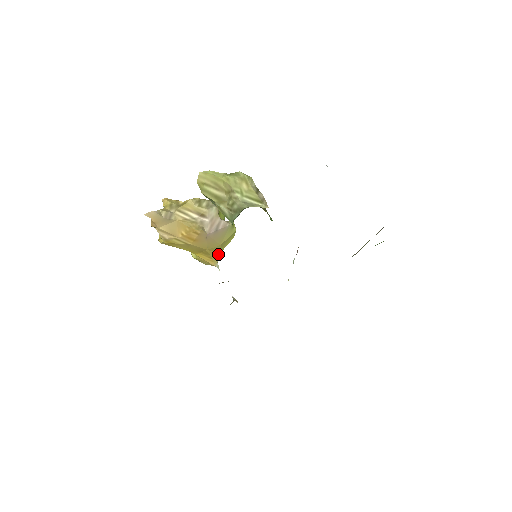
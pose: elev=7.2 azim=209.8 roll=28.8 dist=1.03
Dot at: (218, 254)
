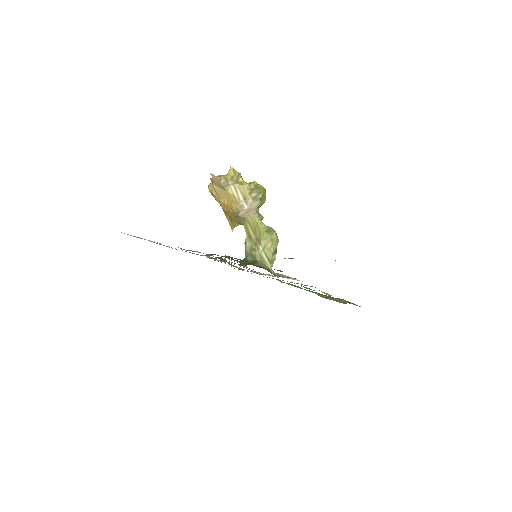
Dot at: (239, 224)
